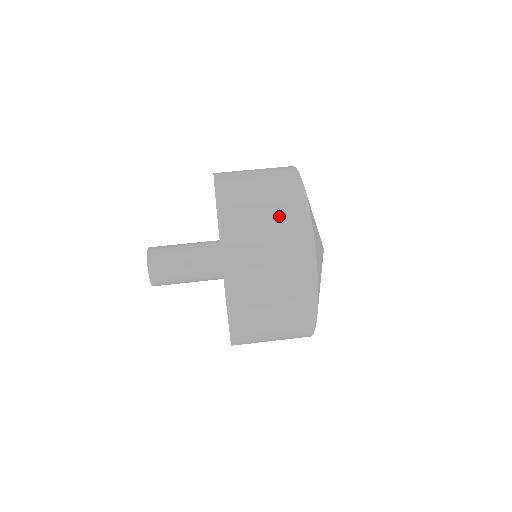
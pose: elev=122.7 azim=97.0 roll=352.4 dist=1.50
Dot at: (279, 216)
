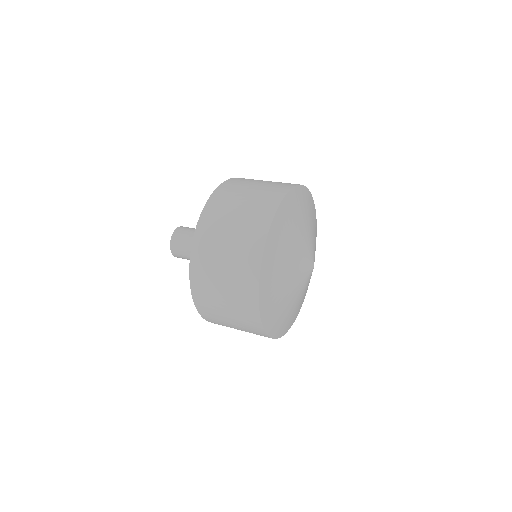
Dot at: occluded
